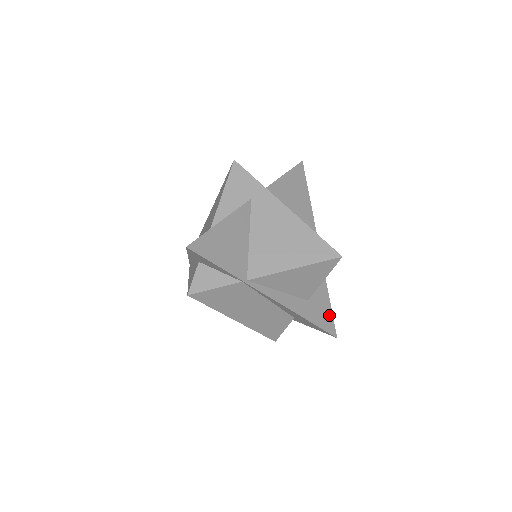
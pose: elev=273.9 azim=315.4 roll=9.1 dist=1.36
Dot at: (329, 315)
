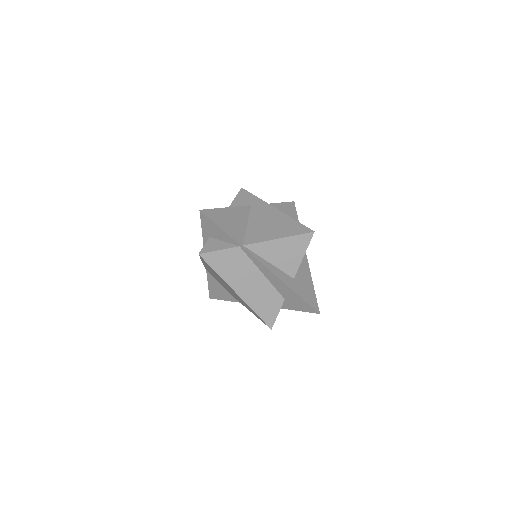
Dot at: (313, 296)
